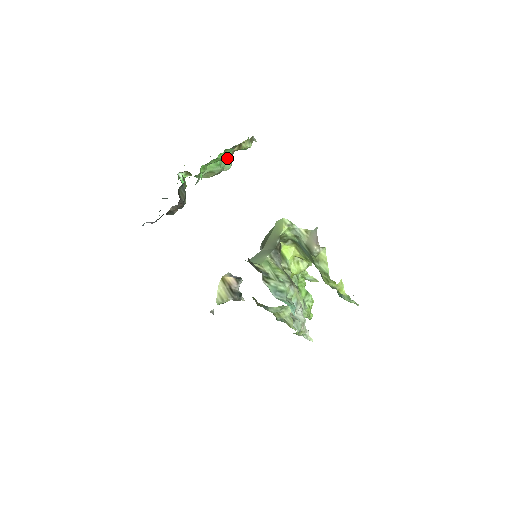
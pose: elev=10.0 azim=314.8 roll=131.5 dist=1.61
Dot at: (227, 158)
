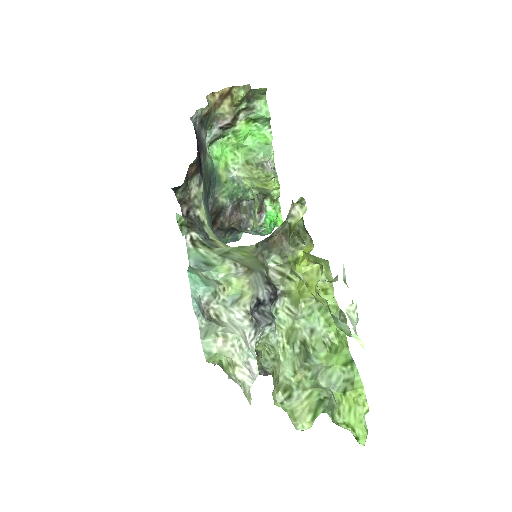
Dot at: (219, 113)
